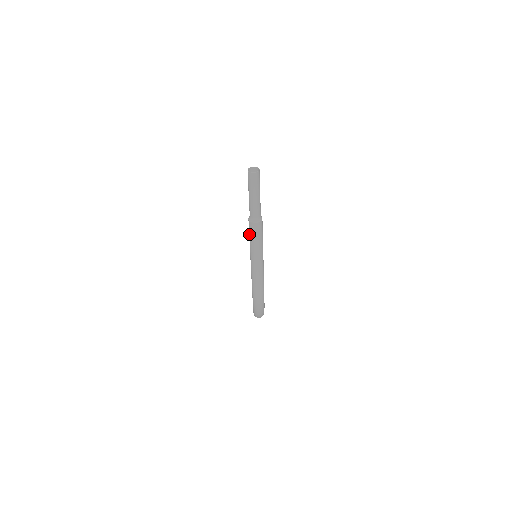
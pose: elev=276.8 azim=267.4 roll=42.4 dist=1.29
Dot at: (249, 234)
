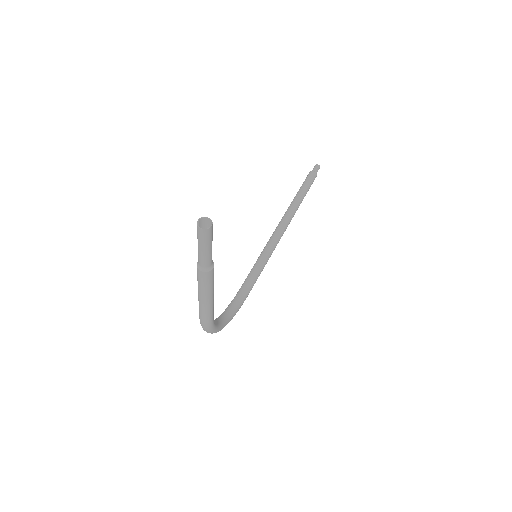
Dot at: (197, 274)
